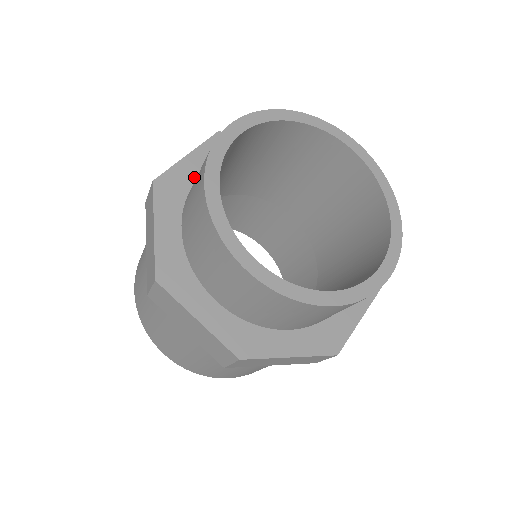
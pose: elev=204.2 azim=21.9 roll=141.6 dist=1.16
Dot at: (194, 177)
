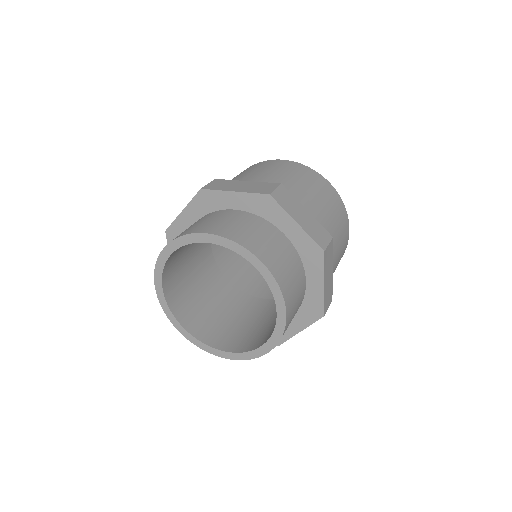
Dot at: occluded
